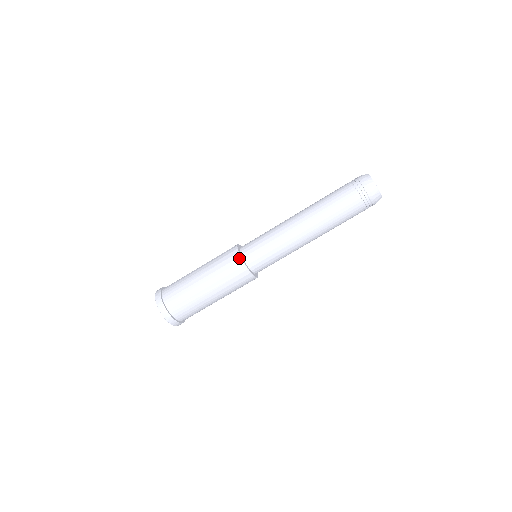
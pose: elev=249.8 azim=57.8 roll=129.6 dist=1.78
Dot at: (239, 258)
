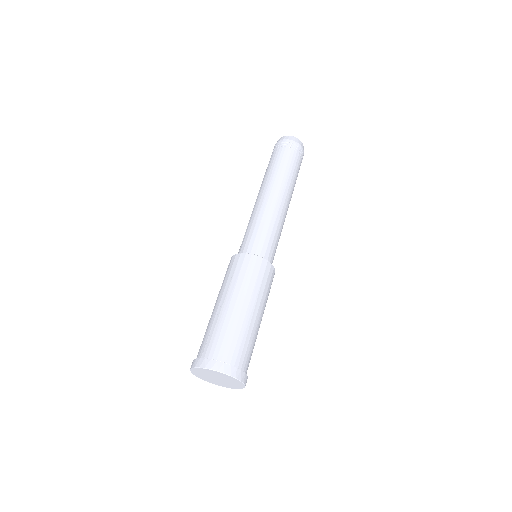
Dot at: (231, 259)
